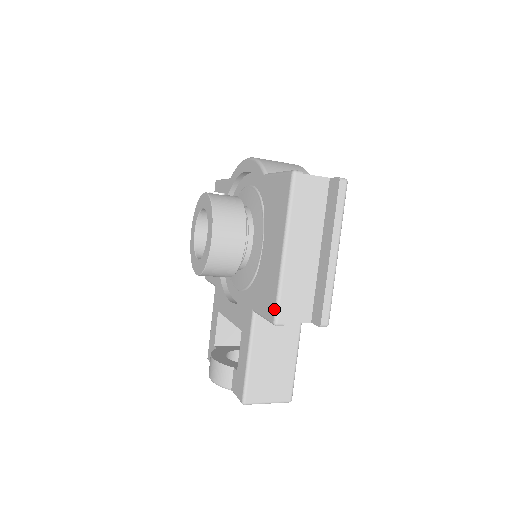
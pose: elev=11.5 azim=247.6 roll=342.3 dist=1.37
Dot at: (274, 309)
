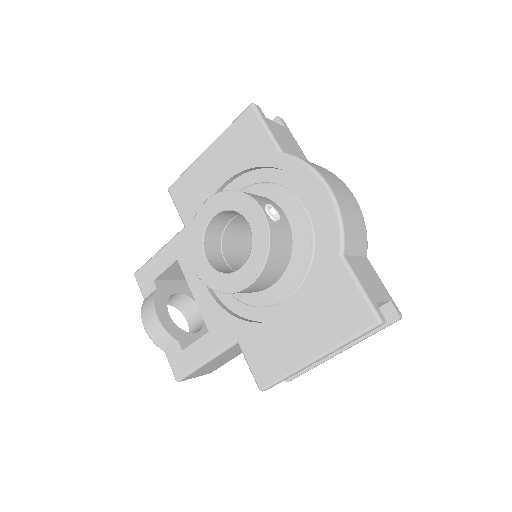
Dot at: (269, 383)
